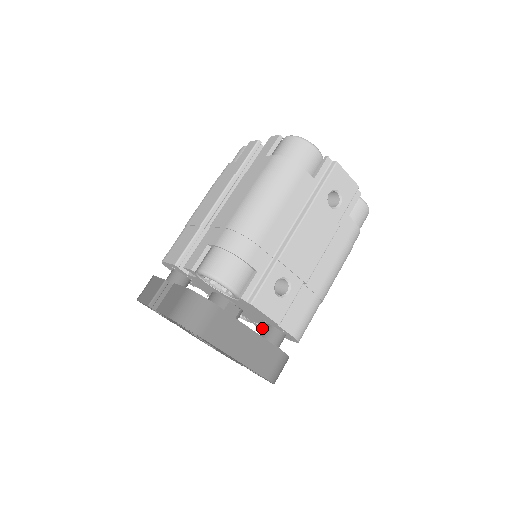
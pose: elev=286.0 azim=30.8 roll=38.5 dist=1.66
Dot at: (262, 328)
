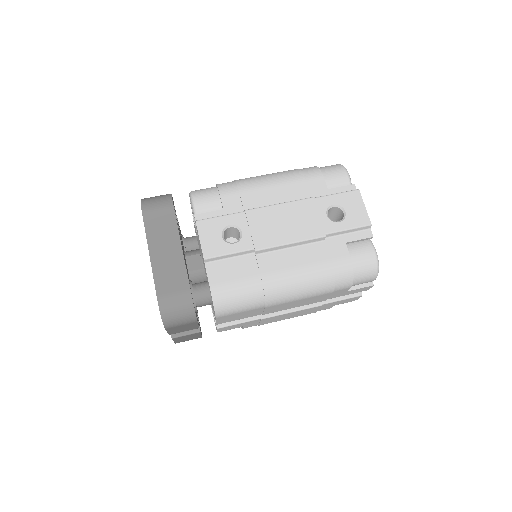
Dot at: (217, 327)
